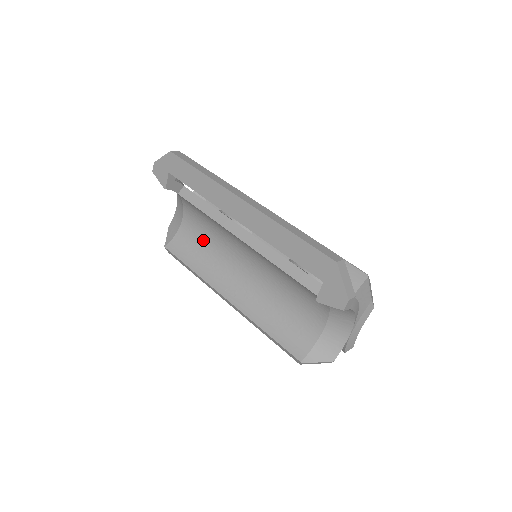
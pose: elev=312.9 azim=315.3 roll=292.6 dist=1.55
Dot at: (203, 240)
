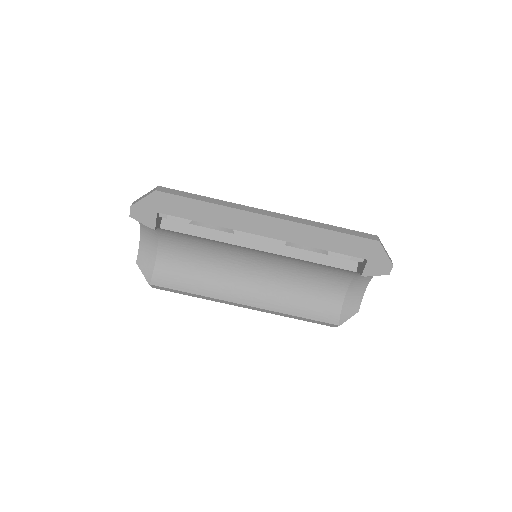
Dot at: (193, 261)
